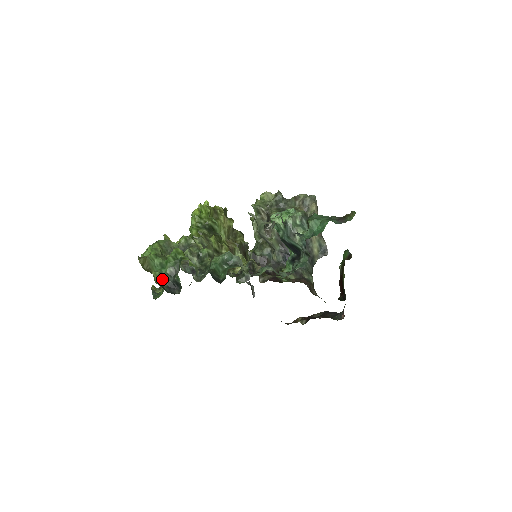
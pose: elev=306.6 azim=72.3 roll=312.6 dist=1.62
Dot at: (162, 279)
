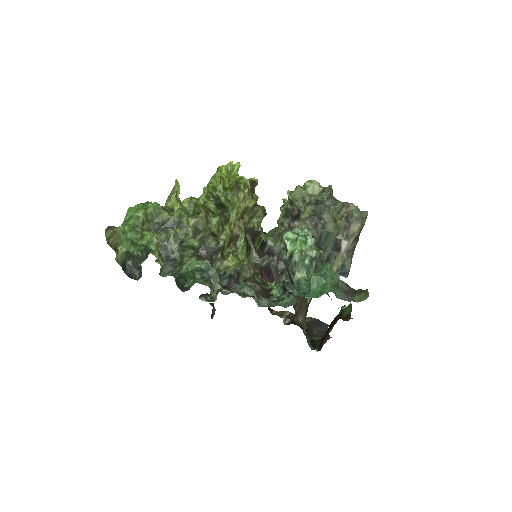
Dot at: (127, 257)
